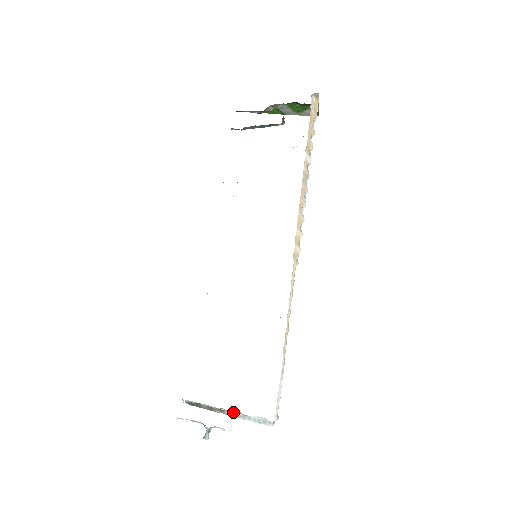
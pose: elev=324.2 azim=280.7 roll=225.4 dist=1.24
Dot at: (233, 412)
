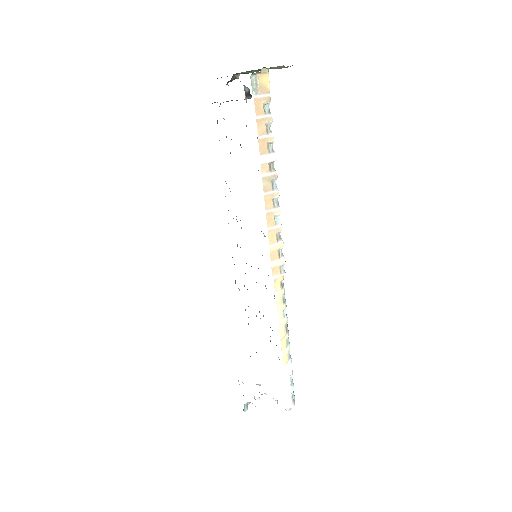
Dot at: occluded
